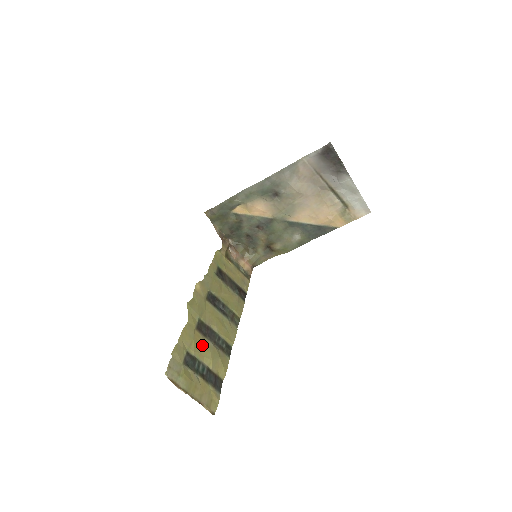
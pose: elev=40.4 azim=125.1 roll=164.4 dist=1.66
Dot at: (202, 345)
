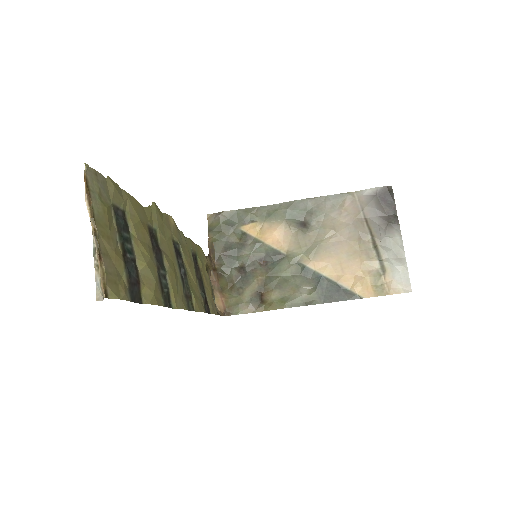
Dot at: (144, 241)
